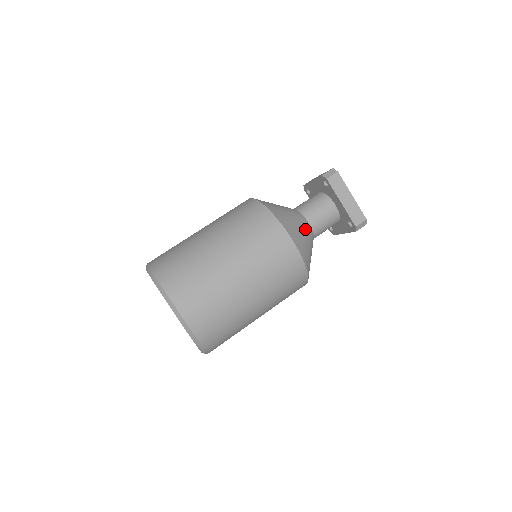
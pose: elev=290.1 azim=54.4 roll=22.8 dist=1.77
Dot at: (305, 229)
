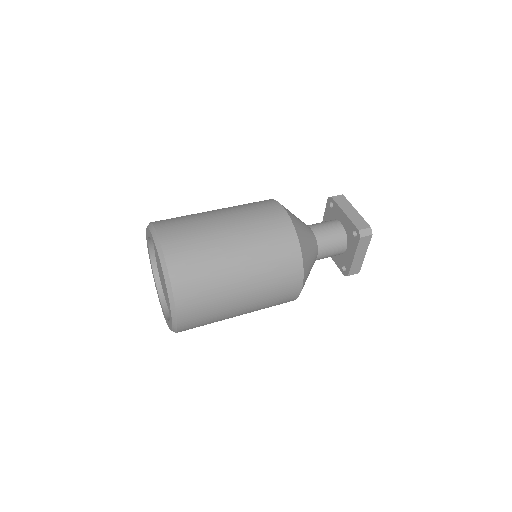
Dot at: (305, 226)
